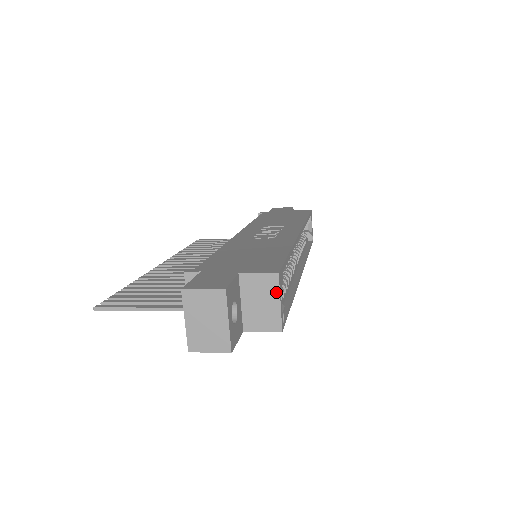
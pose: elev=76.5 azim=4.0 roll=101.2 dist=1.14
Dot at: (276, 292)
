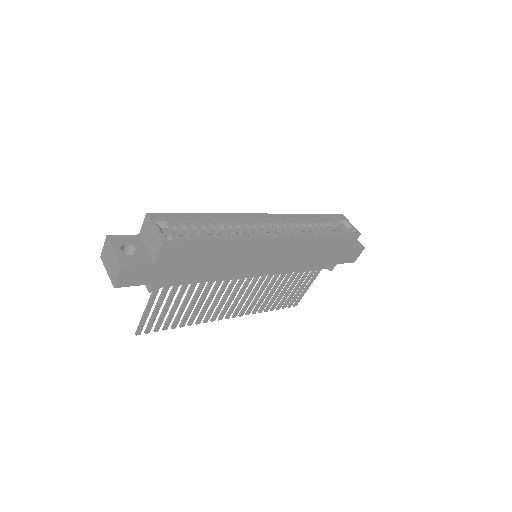
Dot at: (151, 224)
